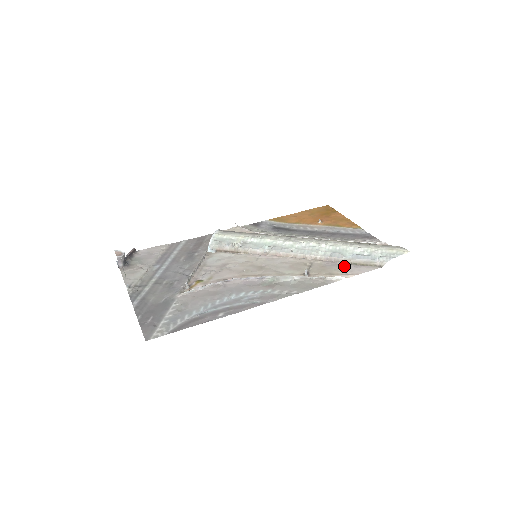
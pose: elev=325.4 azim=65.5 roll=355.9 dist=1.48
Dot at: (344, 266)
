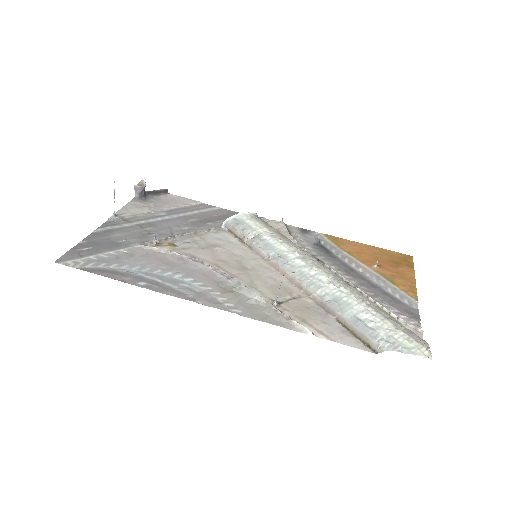
Dot at: (331, 322)
